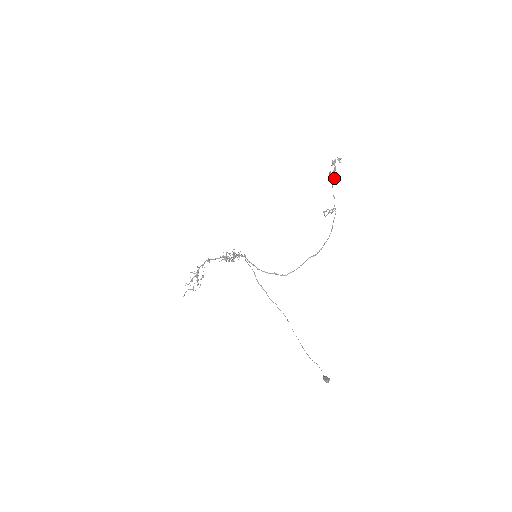
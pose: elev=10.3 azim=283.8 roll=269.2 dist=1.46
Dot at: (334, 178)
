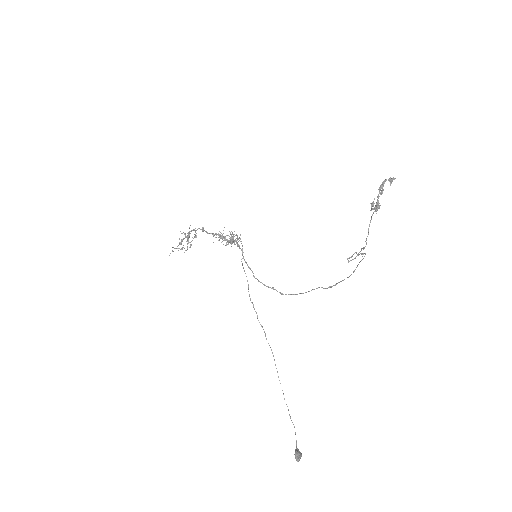
Dot at: (376, 210)
